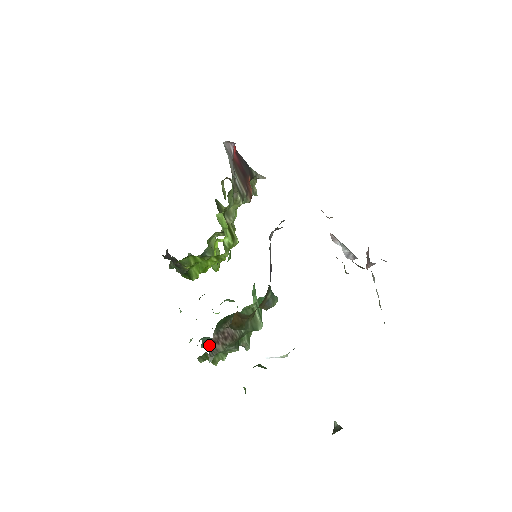
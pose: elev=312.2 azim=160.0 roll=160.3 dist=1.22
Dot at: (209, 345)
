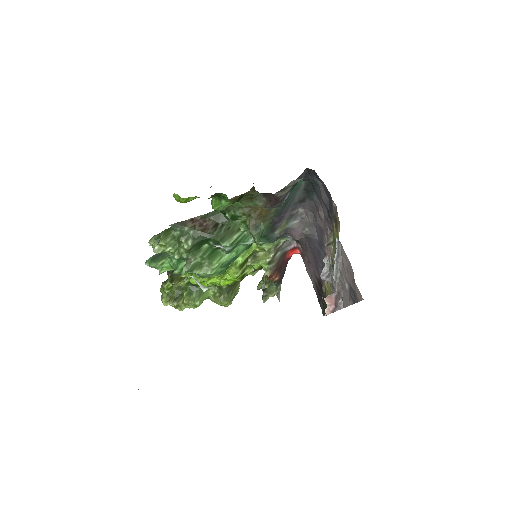
Dot at: (158, 257)
